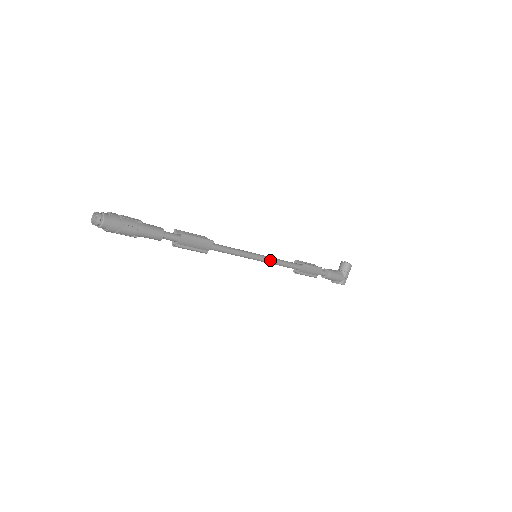
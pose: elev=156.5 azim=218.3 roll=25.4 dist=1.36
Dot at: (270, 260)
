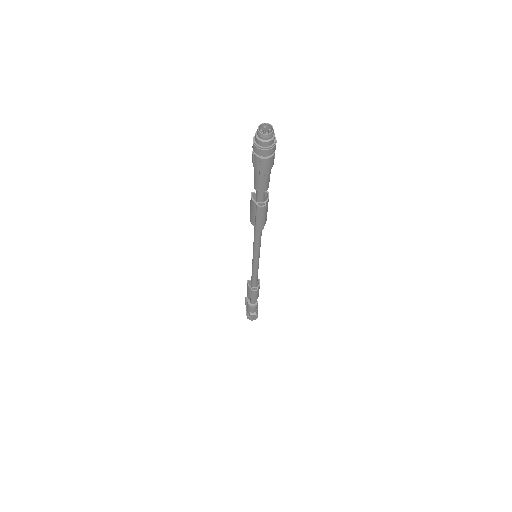
Dot at: (258, 264)
